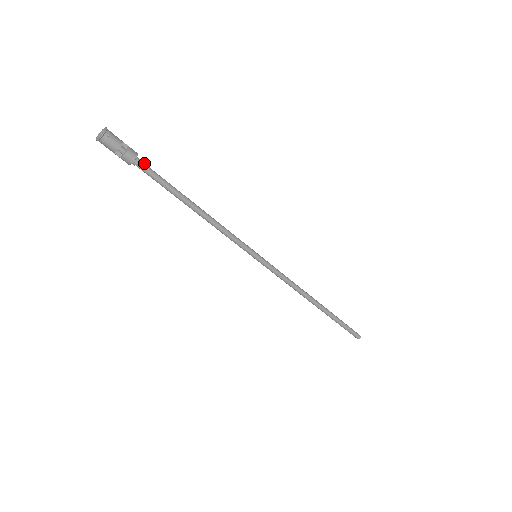
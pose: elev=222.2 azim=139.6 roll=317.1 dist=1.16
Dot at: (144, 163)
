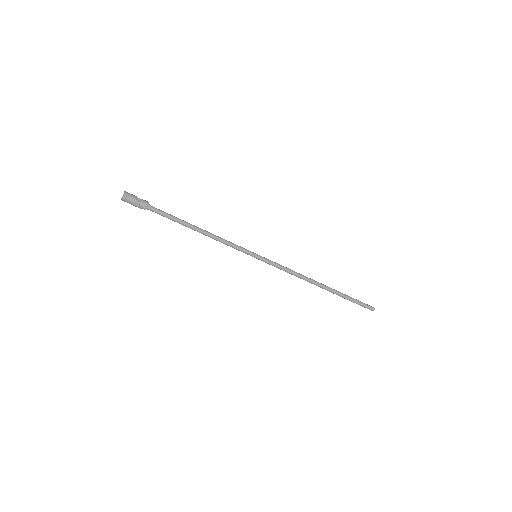
Dot at: occluded
